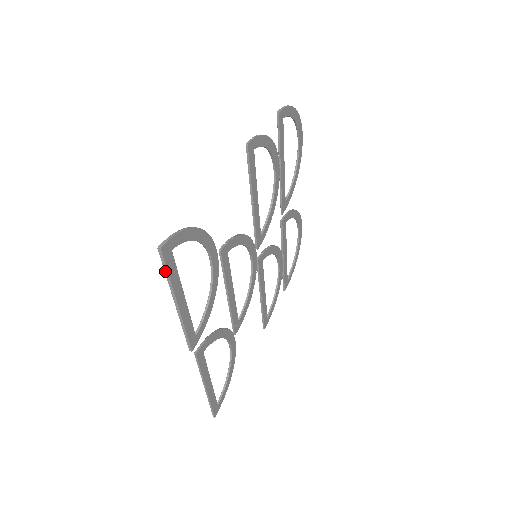
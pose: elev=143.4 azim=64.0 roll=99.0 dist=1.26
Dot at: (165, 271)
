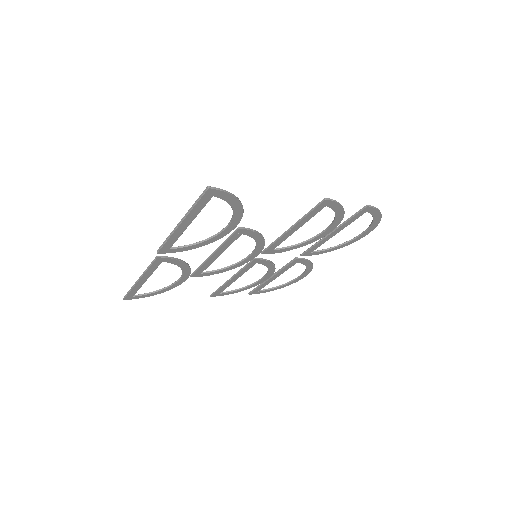
Dot at: (197, 201)
